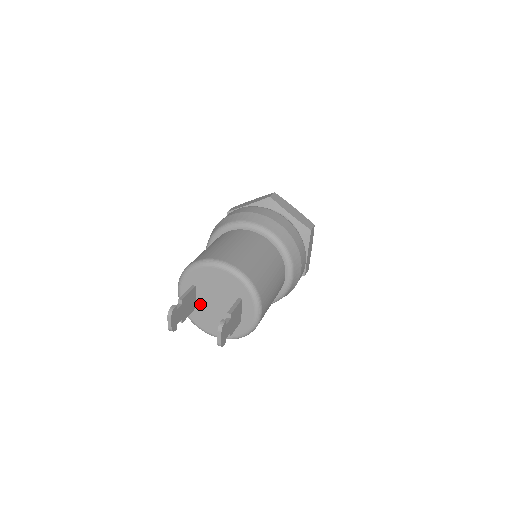
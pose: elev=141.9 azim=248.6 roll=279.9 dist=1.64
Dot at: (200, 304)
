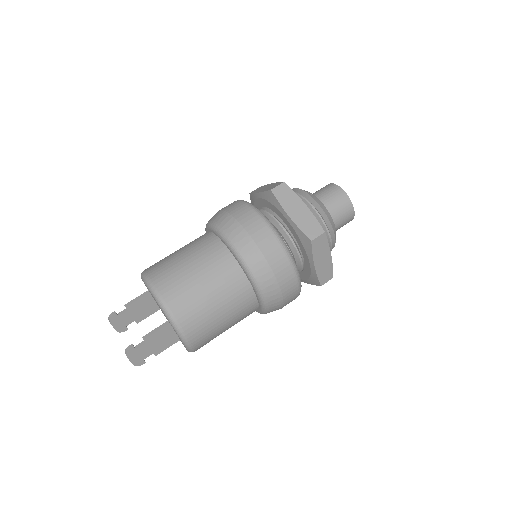
Dot at: occluded
